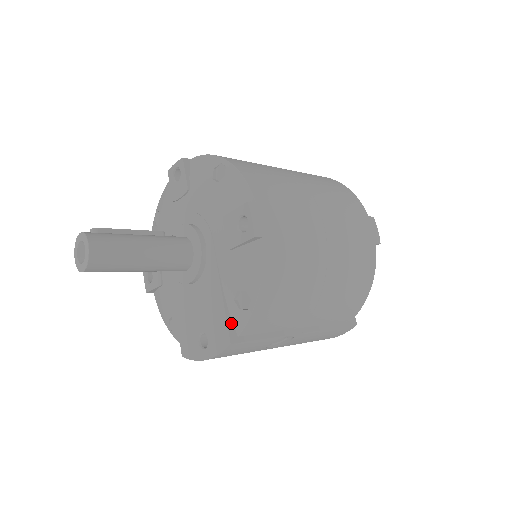
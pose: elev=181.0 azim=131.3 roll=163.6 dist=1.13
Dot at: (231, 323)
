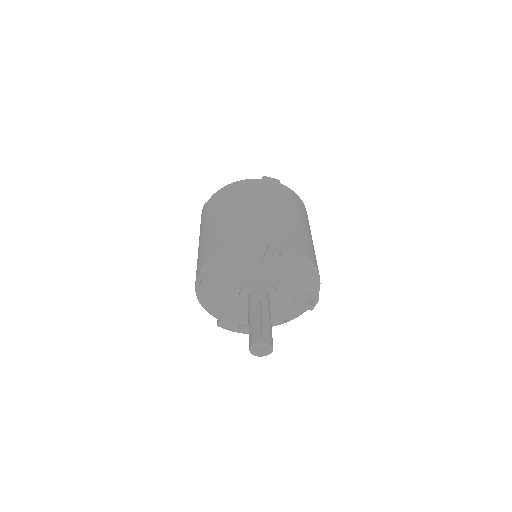
Dot at: occluded
